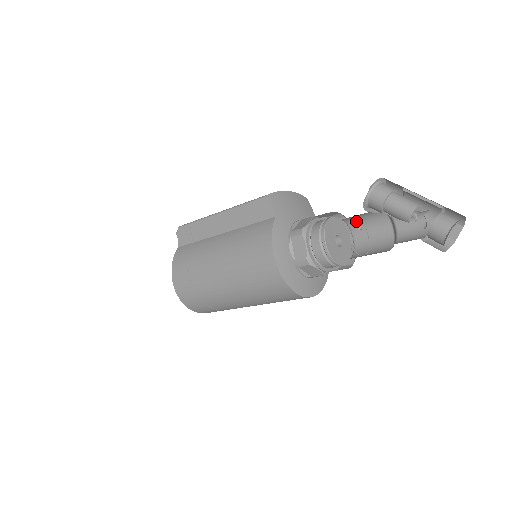
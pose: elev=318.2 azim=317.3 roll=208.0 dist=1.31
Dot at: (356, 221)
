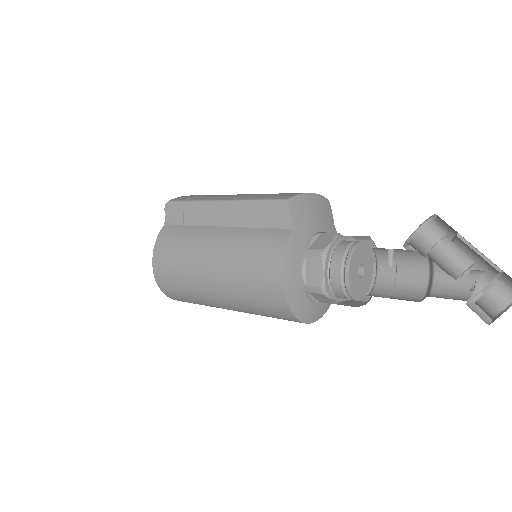
Dot at: (389, 256)
